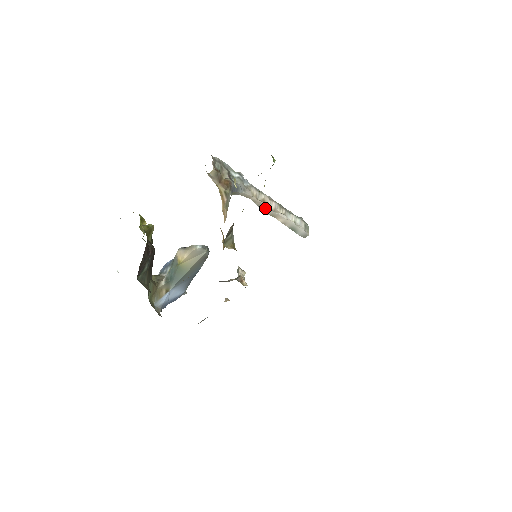
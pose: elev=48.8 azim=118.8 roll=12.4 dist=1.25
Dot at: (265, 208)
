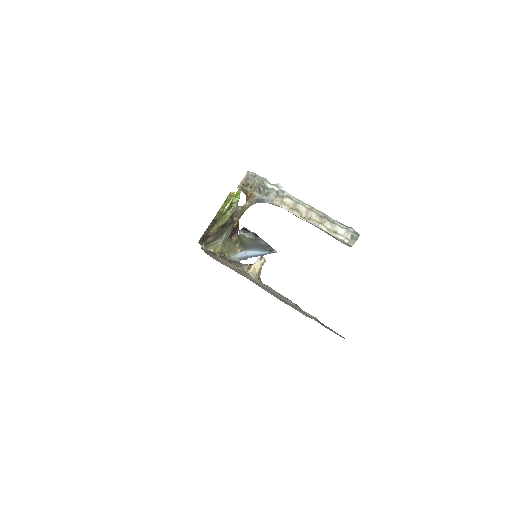
Dot at: (297, 216)
